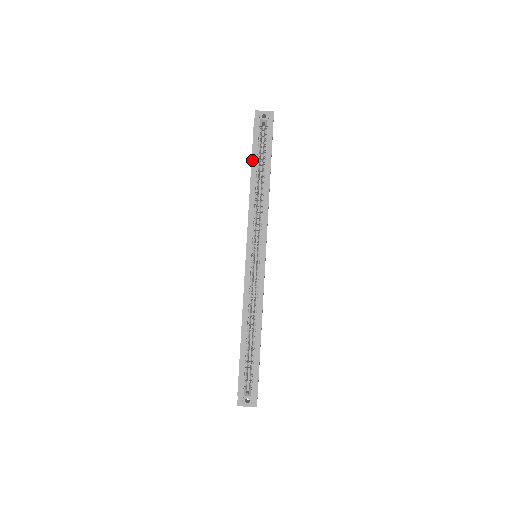
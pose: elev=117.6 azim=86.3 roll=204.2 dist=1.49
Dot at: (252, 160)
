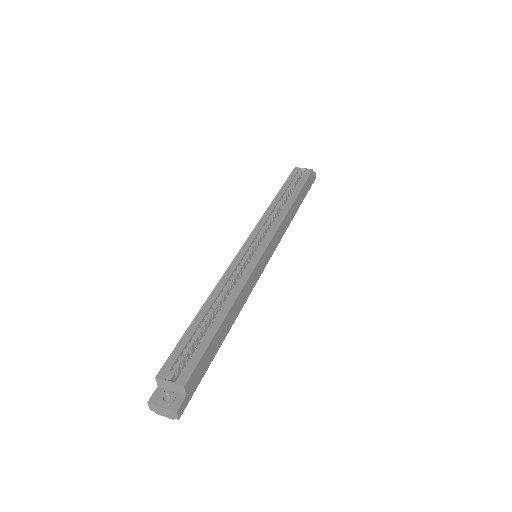
Dot at: (282, 187)
